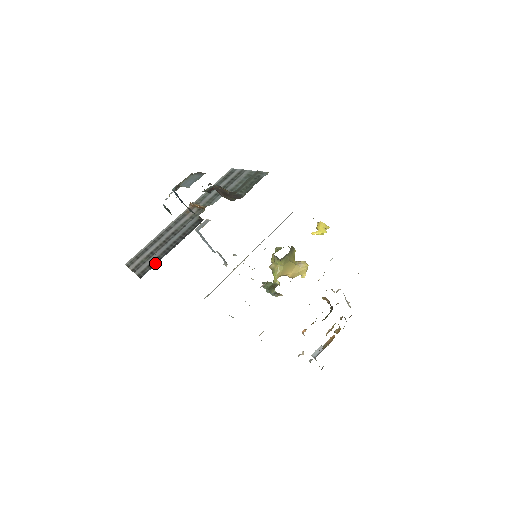
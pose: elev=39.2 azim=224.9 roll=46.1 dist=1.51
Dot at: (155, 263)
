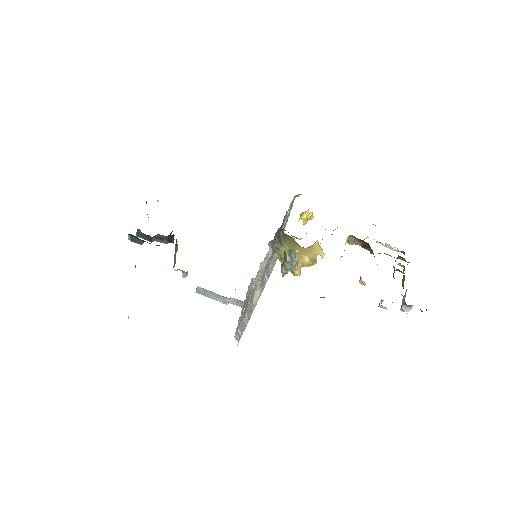
Dot at: occluded
